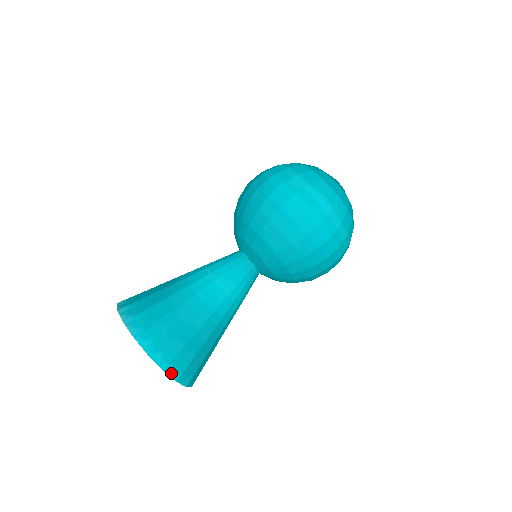
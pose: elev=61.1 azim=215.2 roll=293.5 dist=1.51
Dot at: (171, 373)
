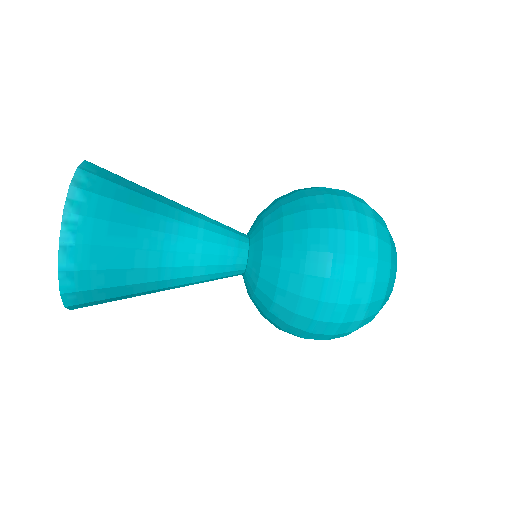
Dot at: (71, 307)
